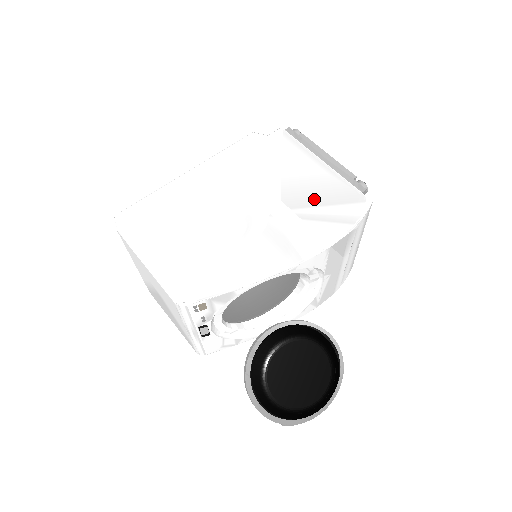
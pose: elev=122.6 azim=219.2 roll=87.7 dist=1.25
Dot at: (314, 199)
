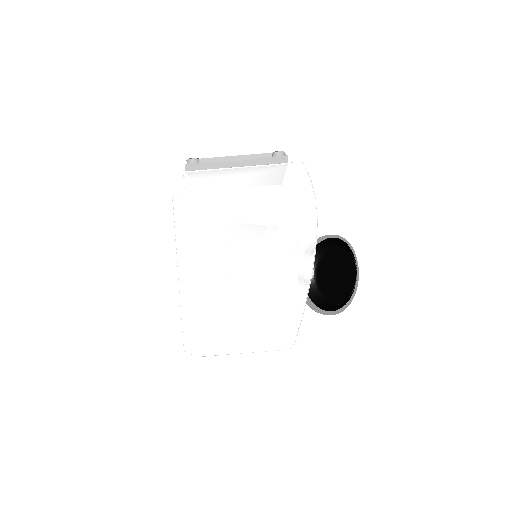
Dot at: (272, 201)
